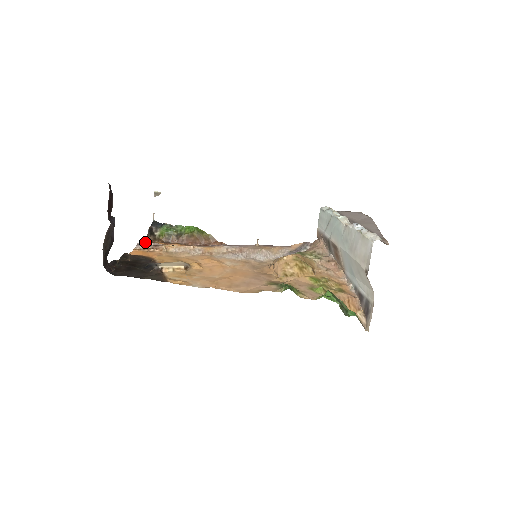
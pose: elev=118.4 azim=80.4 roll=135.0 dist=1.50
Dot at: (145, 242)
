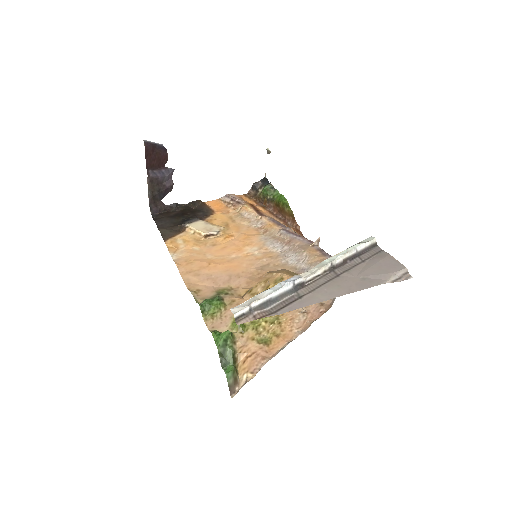
Dot at: (242, 195)
